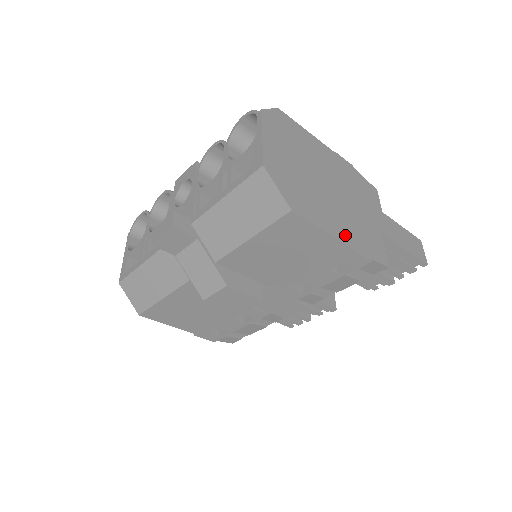
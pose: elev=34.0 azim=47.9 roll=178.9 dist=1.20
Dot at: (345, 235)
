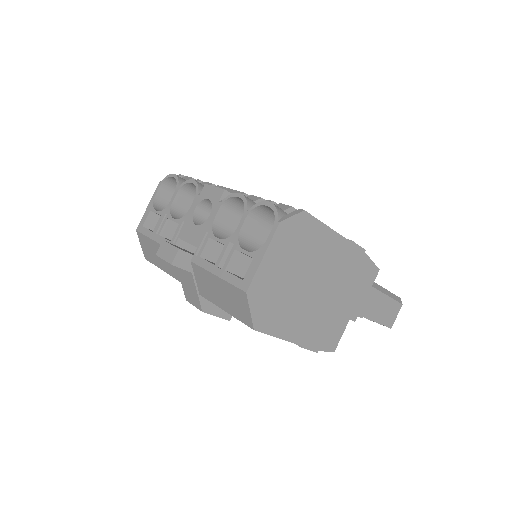
Dot at: (302, 336)
